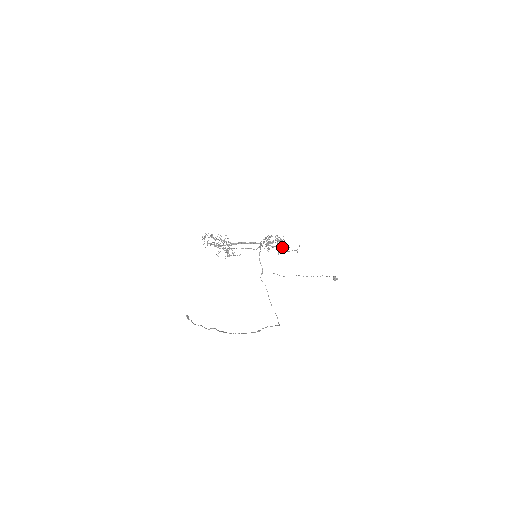
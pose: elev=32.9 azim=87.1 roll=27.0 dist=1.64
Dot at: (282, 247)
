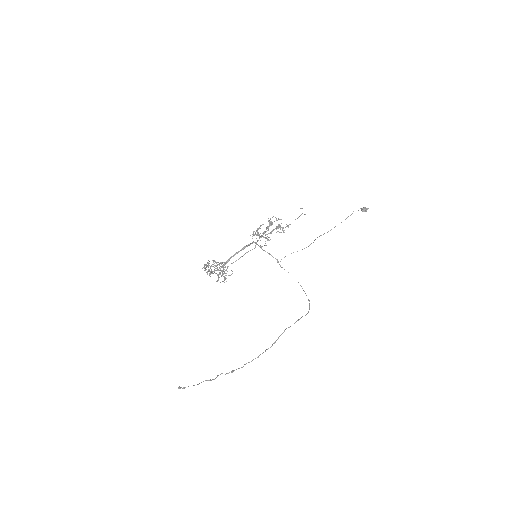
Dot at: (278, 228)
